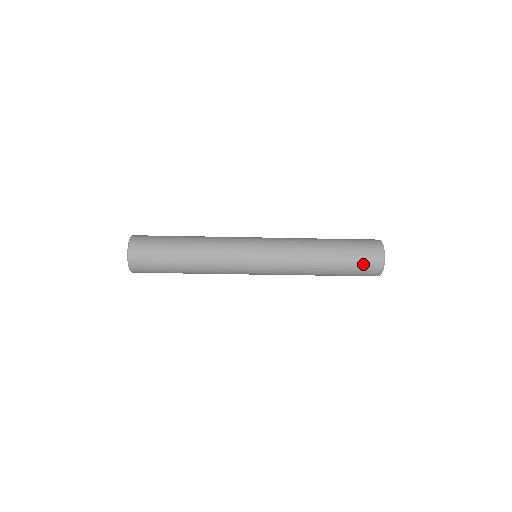
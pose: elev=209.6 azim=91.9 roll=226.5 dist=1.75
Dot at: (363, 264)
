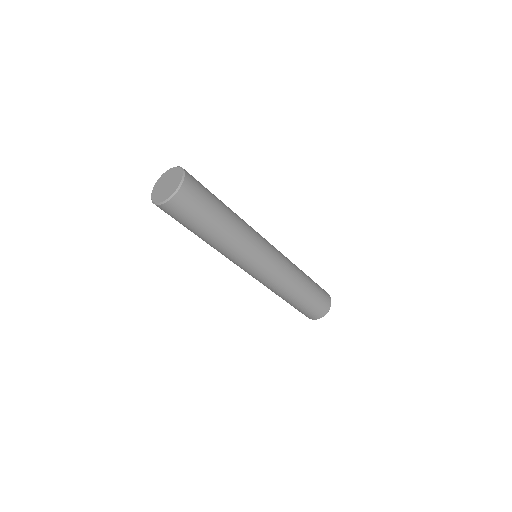
Dot at: (323, 295)
